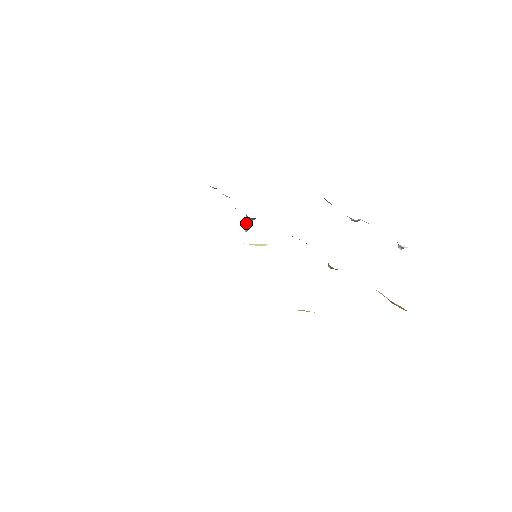
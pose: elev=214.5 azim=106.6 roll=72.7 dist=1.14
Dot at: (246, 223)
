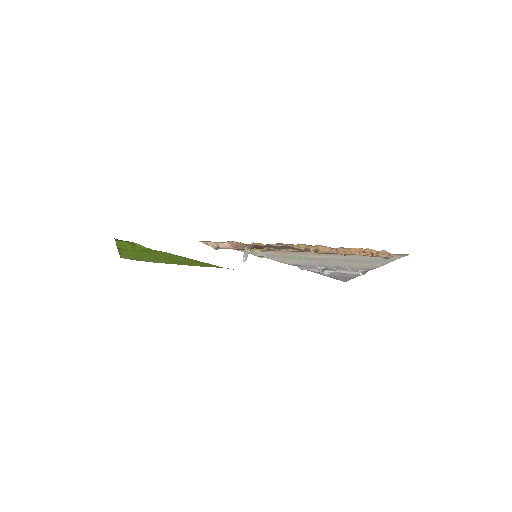
Dot at: (244, 253)
